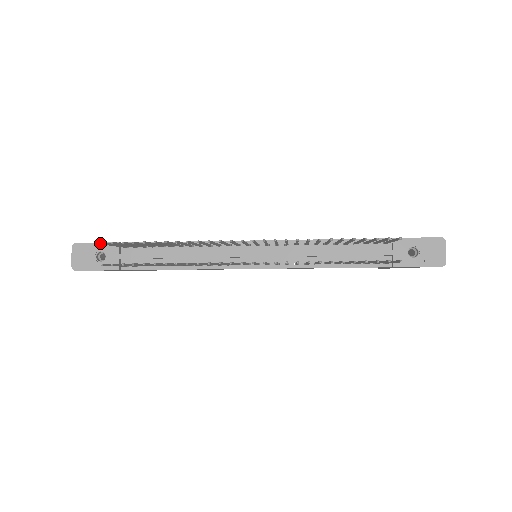
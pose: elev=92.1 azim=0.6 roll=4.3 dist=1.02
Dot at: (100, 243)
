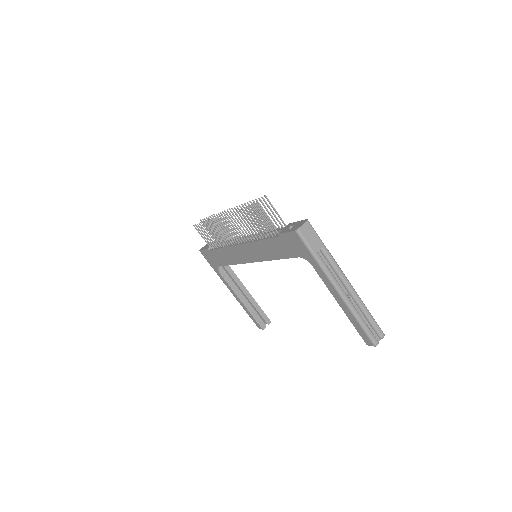
Dot at: occluded
